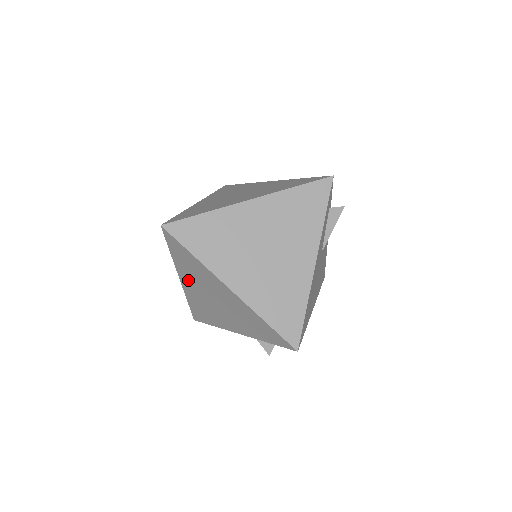
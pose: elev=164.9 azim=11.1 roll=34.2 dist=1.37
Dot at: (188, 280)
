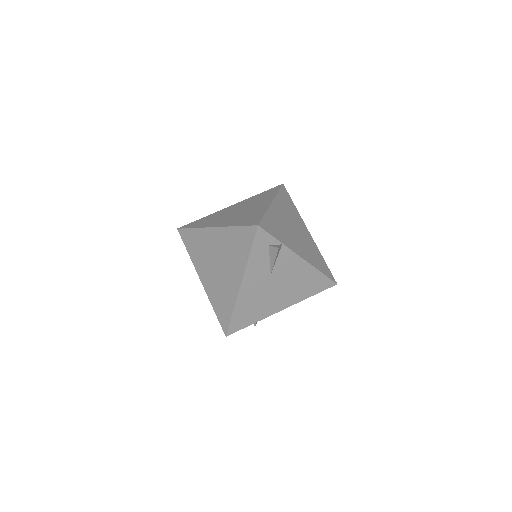
Dot at: occluded
